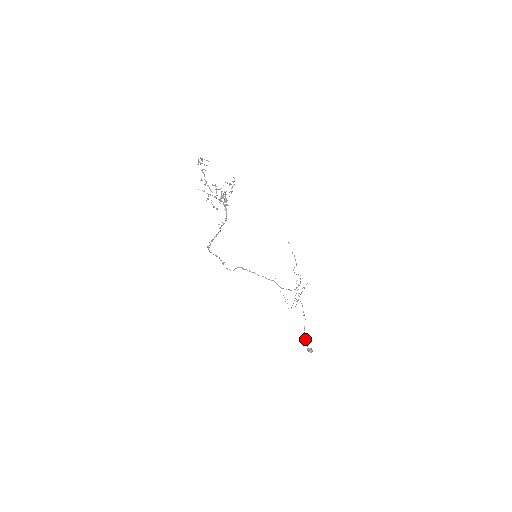
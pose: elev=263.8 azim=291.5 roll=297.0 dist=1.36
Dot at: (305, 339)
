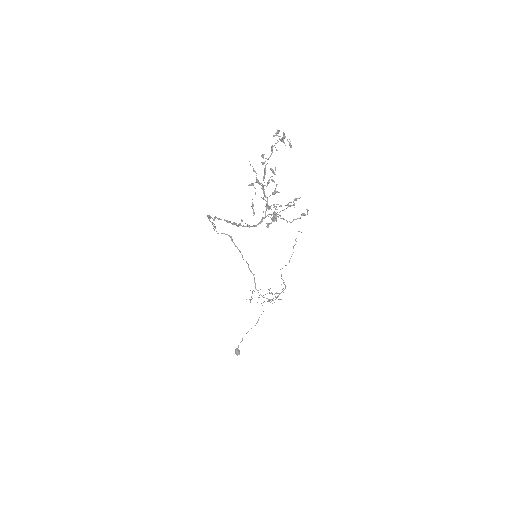
Dot at: (241, 341)
